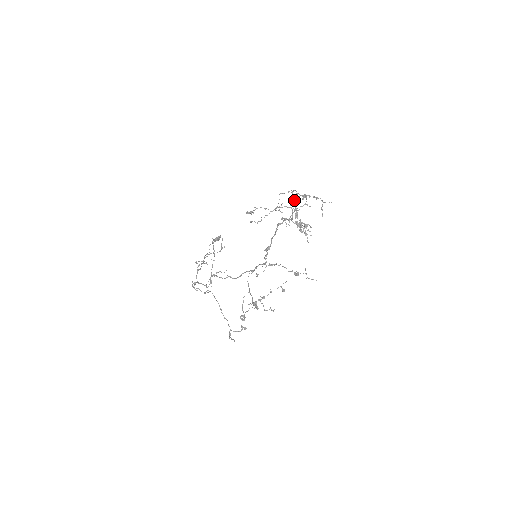
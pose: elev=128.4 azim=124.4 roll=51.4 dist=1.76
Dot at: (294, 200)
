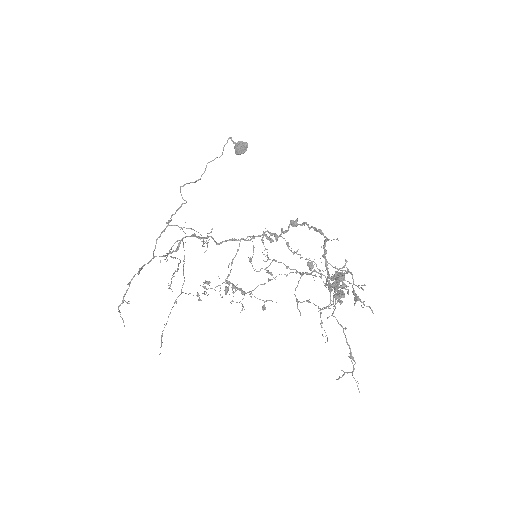
Dot at: (334, 296)
